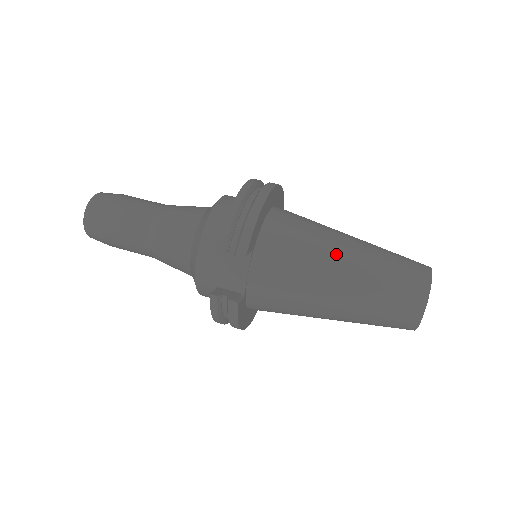
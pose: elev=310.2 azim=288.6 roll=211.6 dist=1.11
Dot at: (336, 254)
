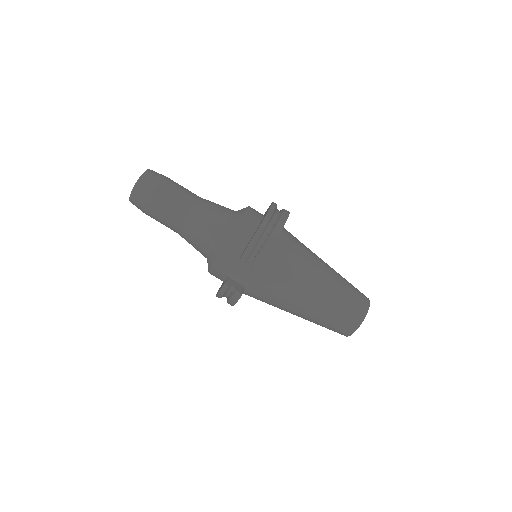
Dot at: (315, 279)
